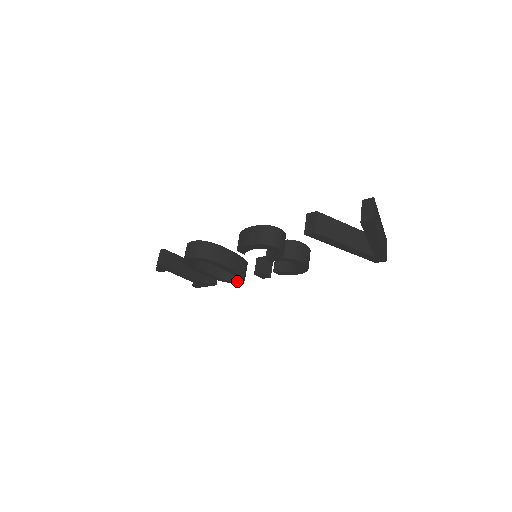
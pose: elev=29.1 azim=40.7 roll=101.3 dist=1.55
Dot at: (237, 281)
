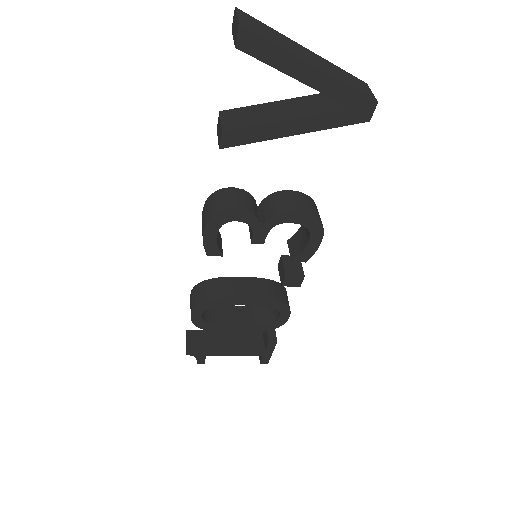
Dot at: (284, 316)
